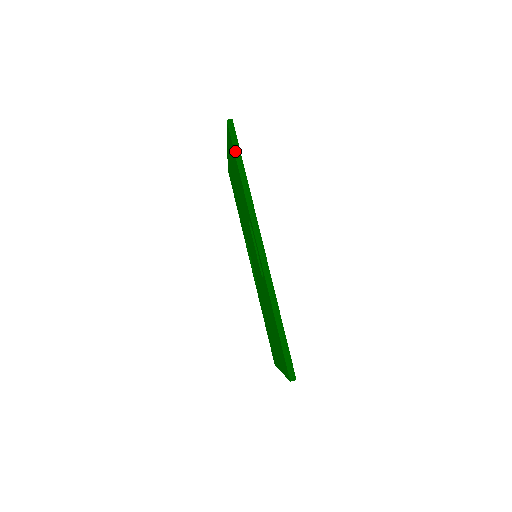
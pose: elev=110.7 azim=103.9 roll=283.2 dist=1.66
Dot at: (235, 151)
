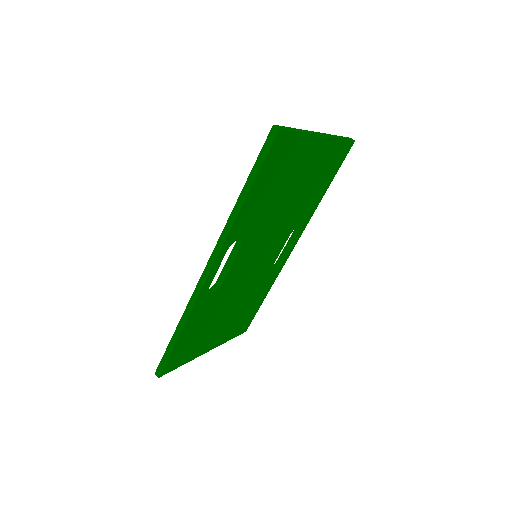
Dot at: (254, 166)
